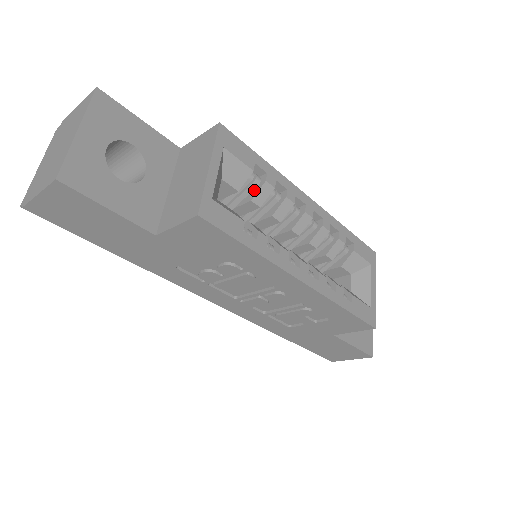
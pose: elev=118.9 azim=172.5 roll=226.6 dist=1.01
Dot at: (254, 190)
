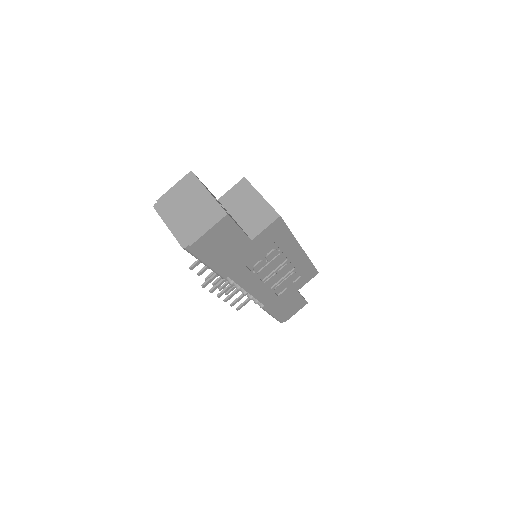
Dot at: occluded
